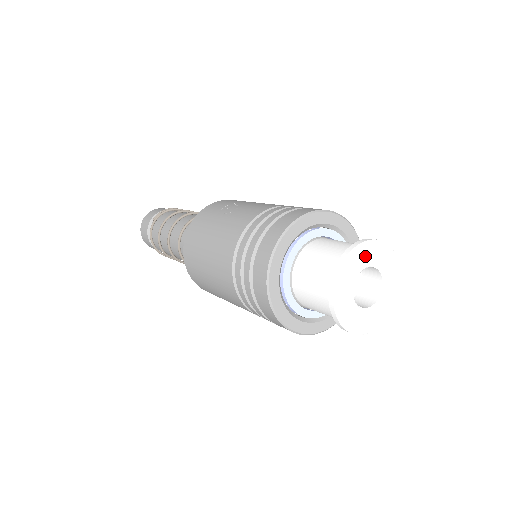
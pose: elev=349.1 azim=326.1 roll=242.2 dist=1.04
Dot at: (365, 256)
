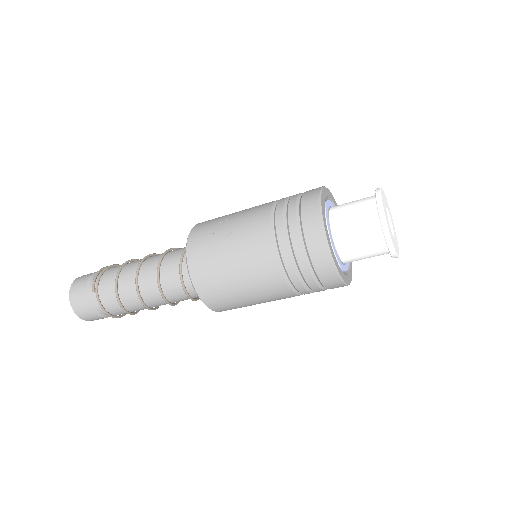
Dot at: (384, 203)
